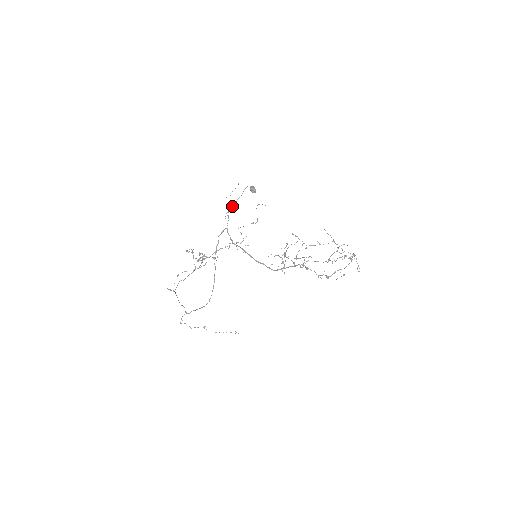
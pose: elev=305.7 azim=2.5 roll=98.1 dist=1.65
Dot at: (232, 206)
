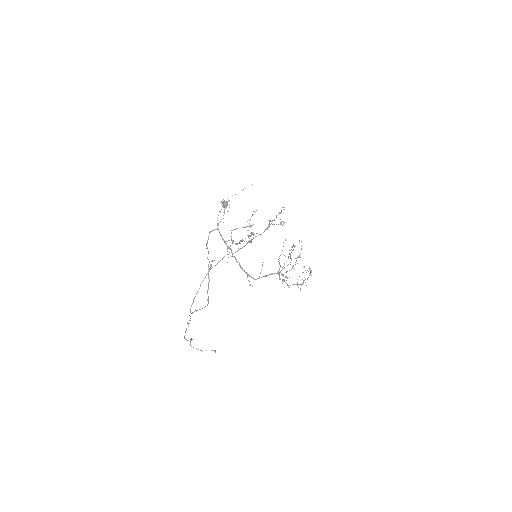
Dot at: occluded
